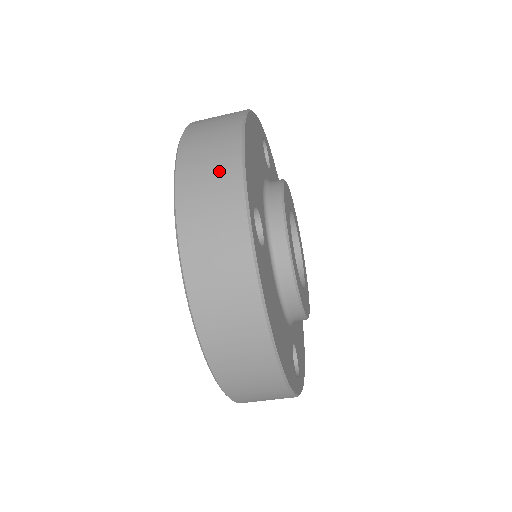
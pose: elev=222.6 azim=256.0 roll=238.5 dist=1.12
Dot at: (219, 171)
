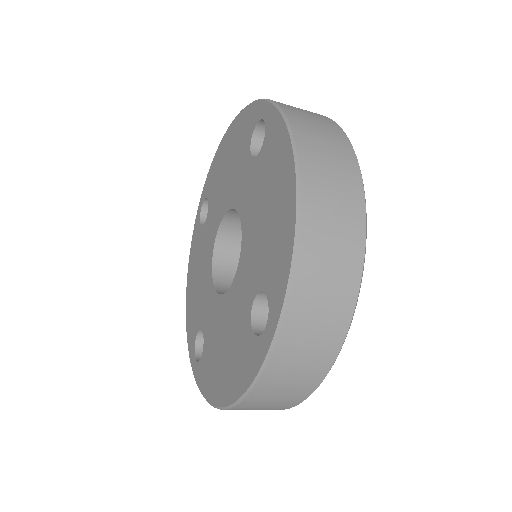
Dot at: (337, 290)
